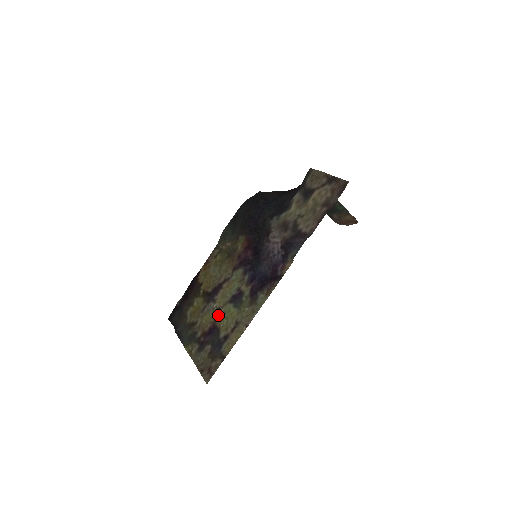
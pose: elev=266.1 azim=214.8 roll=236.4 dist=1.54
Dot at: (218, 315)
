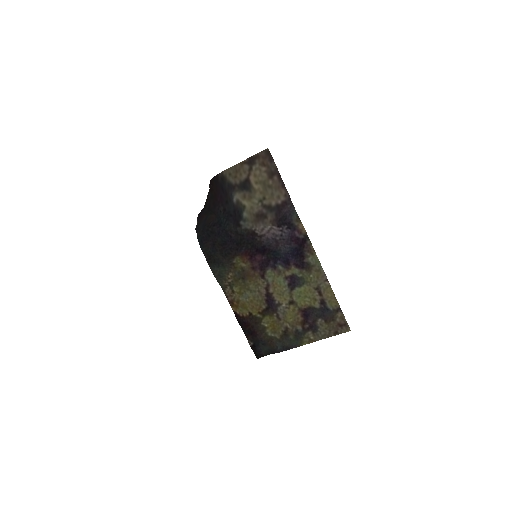
Dot at: (296, 304)
